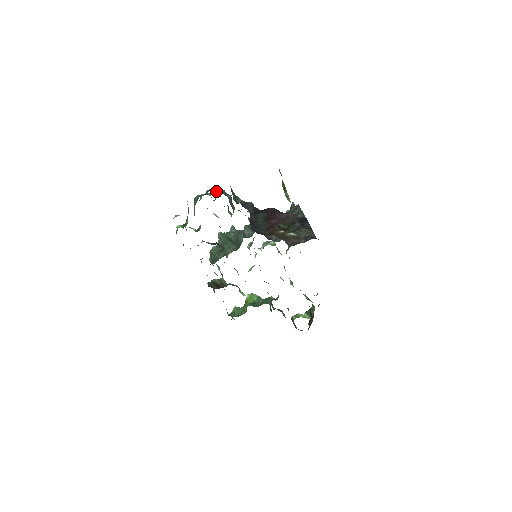
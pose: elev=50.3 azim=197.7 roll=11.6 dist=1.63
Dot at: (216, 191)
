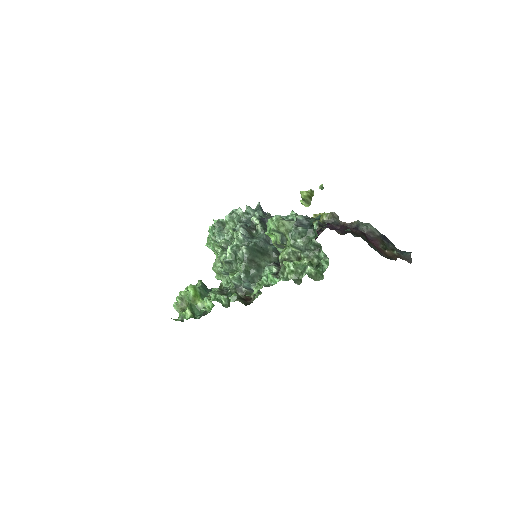
Dot at: occluded
